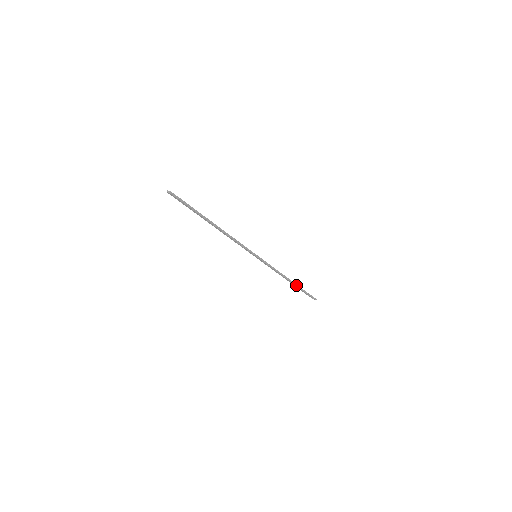
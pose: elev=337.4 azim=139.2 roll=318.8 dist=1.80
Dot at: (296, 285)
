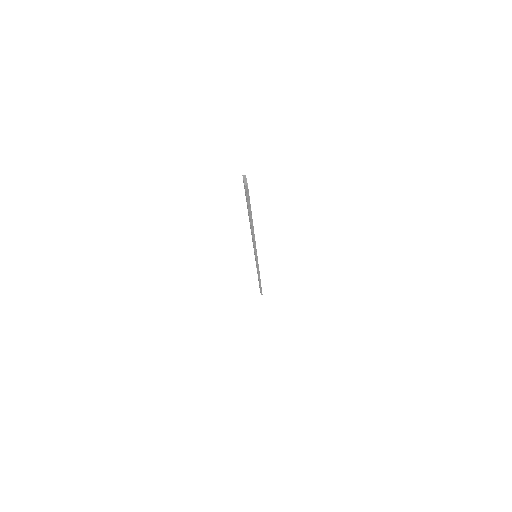
Dot at: (260, 283)
